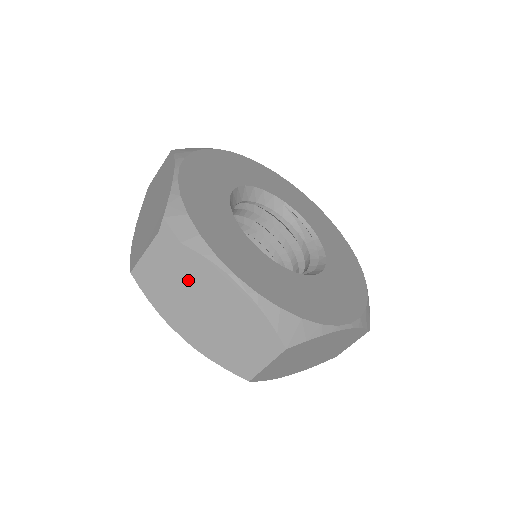
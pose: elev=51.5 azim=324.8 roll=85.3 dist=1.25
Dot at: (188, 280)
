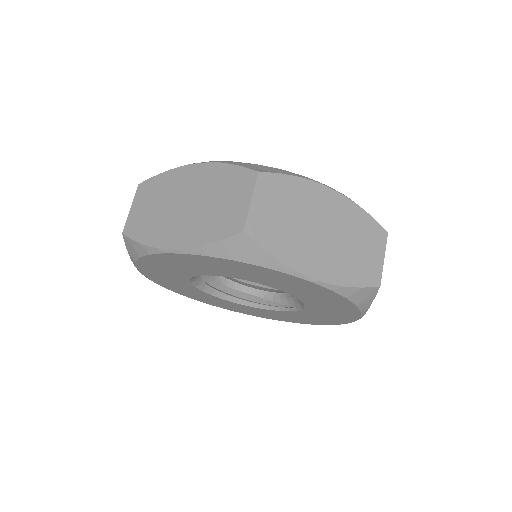
Dot at: (299, 209)
